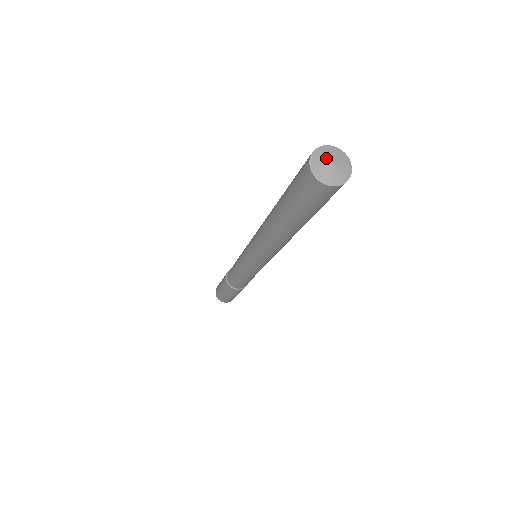
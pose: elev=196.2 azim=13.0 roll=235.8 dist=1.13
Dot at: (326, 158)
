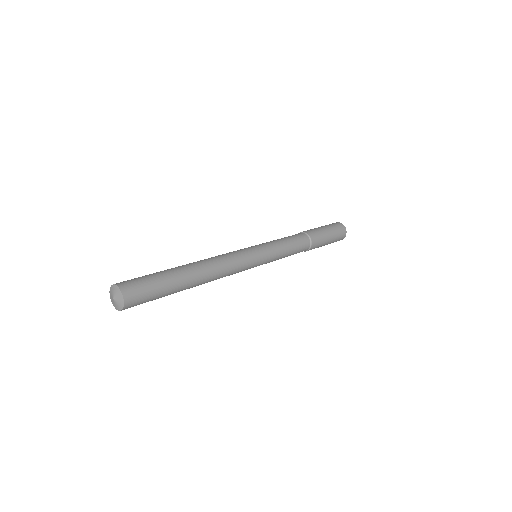
Dot at: (112, 294)
